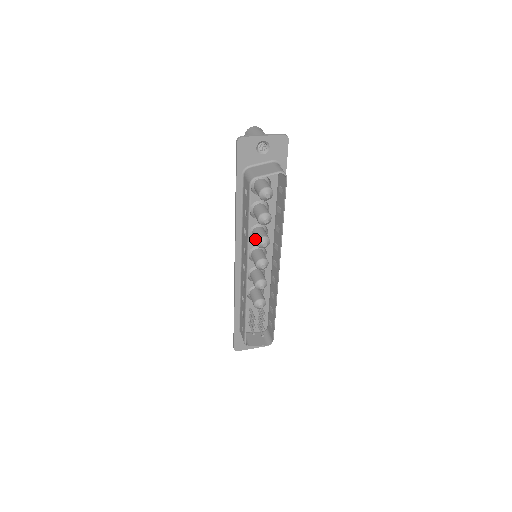
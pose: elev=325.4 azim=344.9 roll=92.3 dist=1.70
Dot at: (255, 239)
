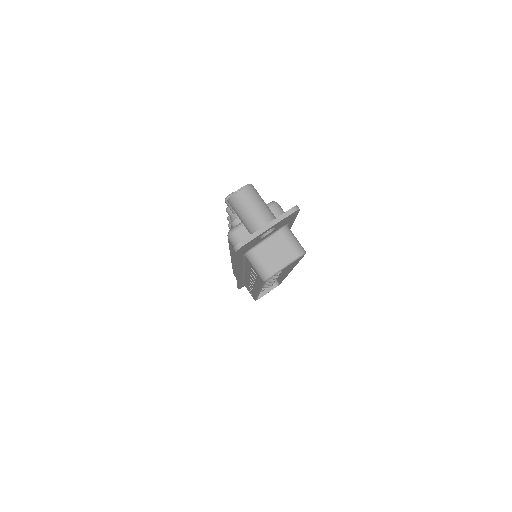
Dot at: occluded
